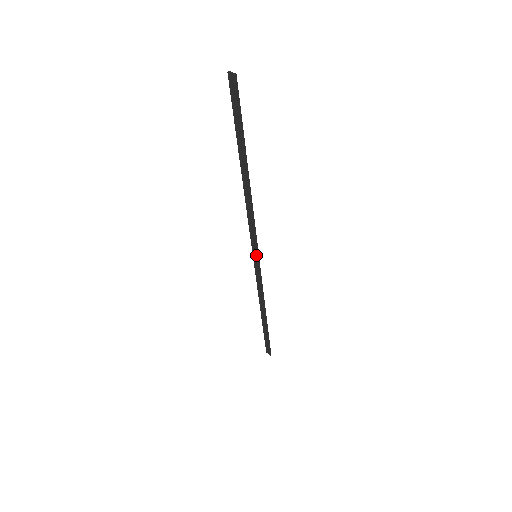
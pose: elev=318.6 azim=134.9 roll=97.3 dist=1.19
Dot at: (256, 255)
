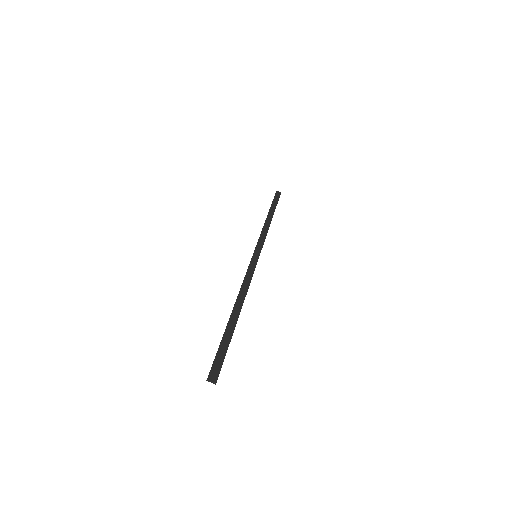
Dot at: (256, 259)
